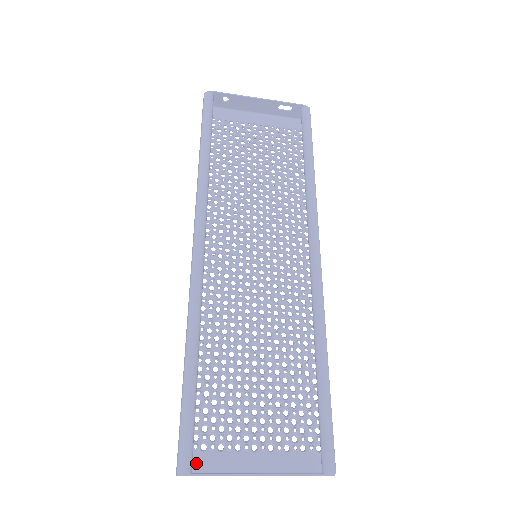
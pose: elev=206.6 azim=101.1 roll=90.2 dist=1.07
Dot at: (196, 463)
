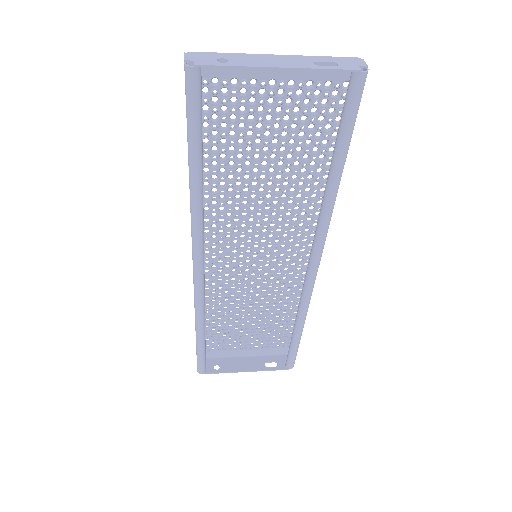
Dot at: (209, 355)
